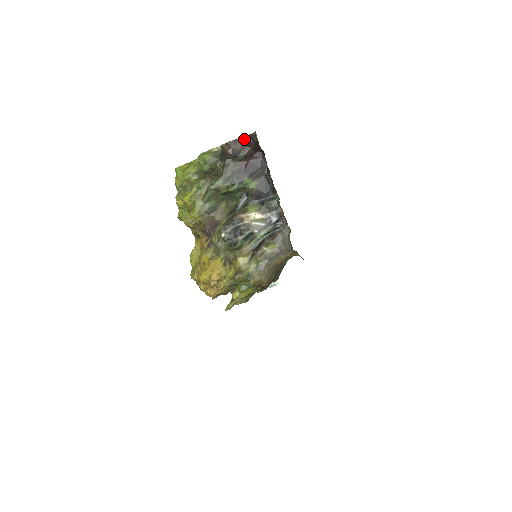
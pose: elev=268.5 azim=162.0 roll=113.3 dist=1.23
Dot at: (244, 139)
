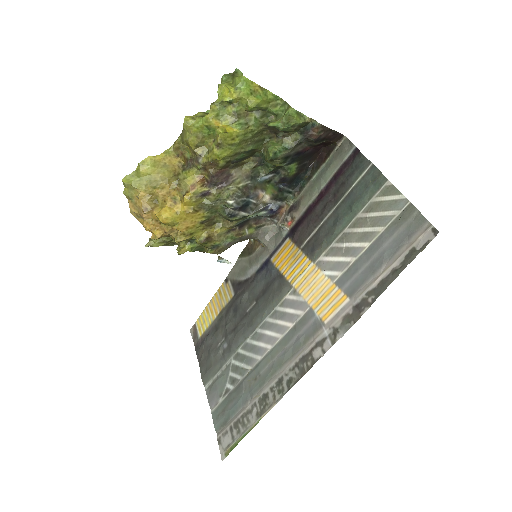
Dot at: (333, 132)
